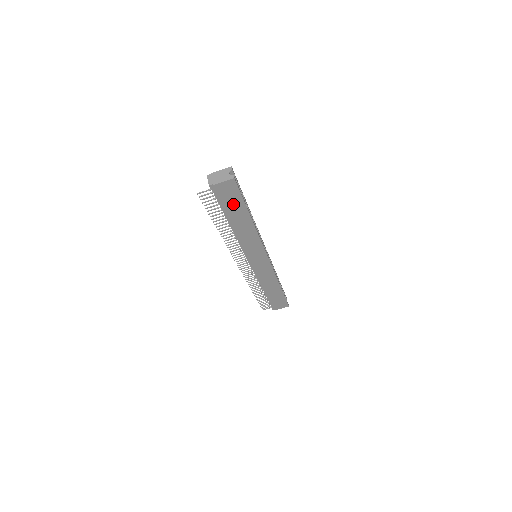
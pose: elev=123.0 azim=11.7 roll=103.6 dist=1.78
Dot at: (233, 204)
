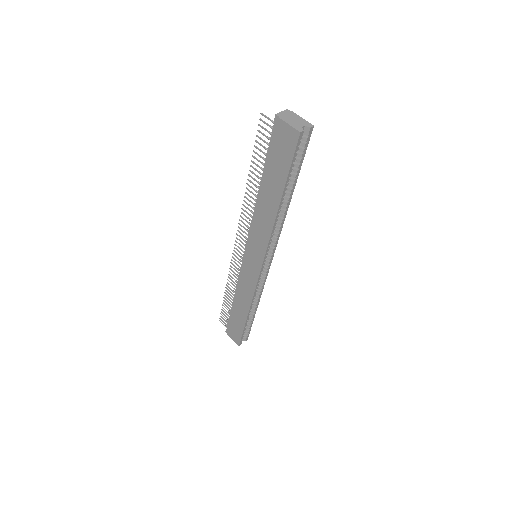
Dot at: (278, 164)
